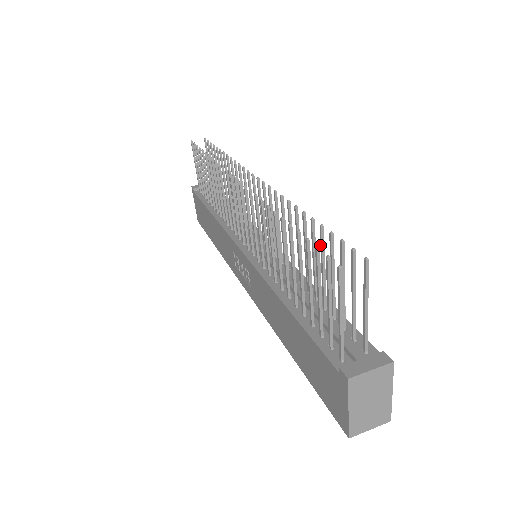
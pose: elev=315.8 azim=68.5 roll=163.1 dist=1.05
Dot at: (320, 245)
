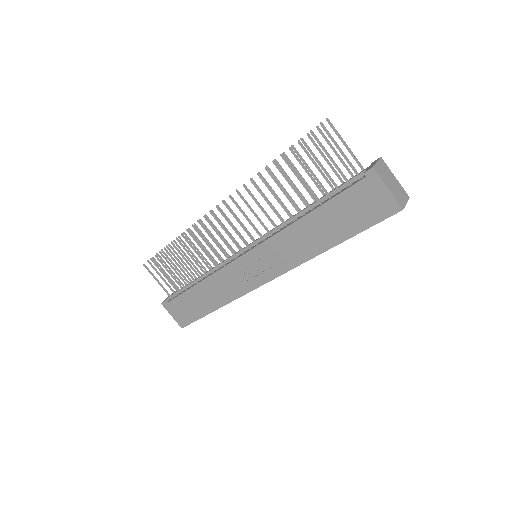
Dot at: (297, 160)
